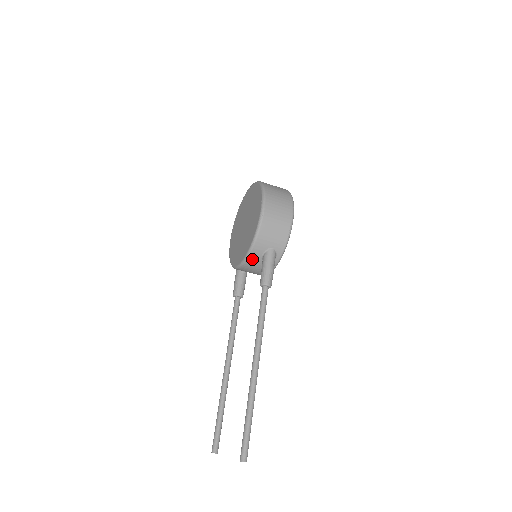
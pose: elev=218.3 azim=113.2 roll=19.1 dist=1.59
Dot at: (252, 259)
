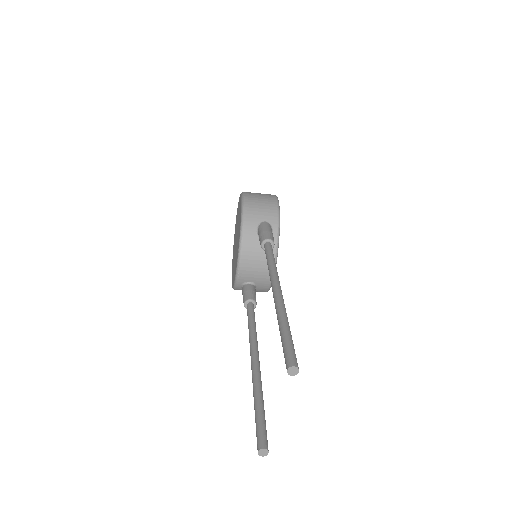
Dot at: (247, 240)
